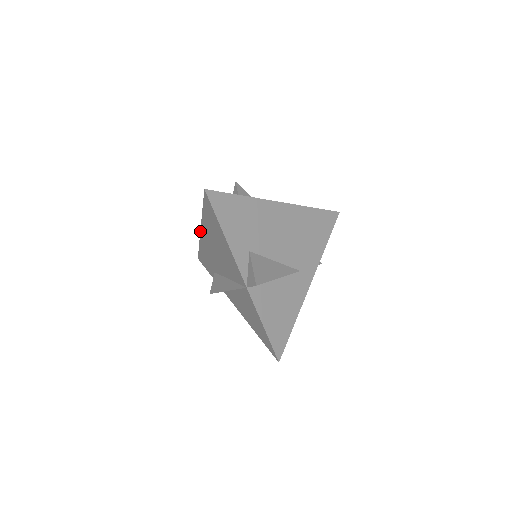
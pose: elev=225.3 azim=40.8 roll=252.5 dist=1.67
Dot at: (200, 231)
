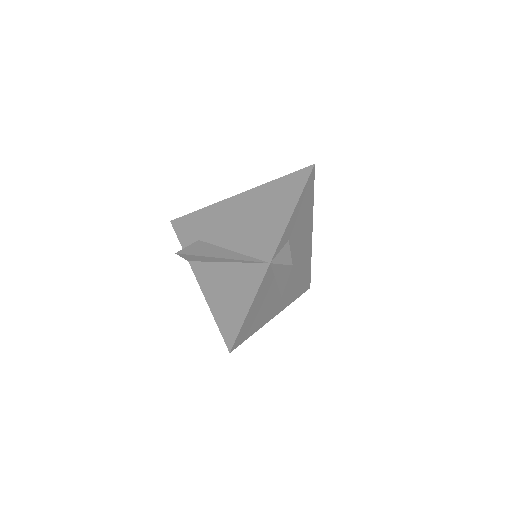
Dot at: (232, 196)
